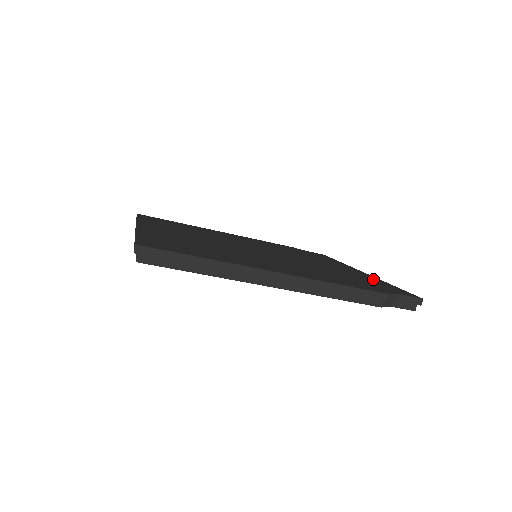
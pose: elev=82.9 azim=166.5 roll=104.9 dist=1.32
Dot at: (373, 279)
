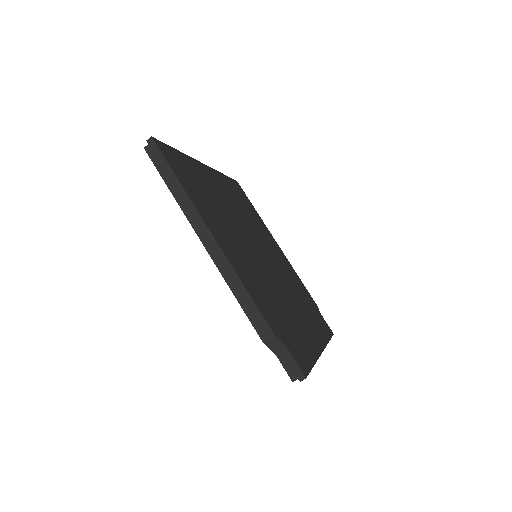
Dot at: (309, 348)
